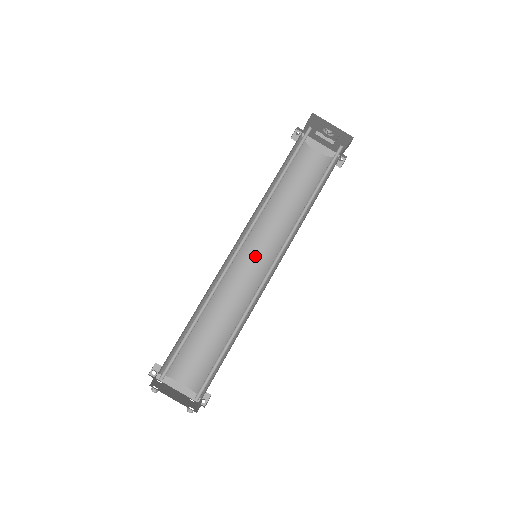
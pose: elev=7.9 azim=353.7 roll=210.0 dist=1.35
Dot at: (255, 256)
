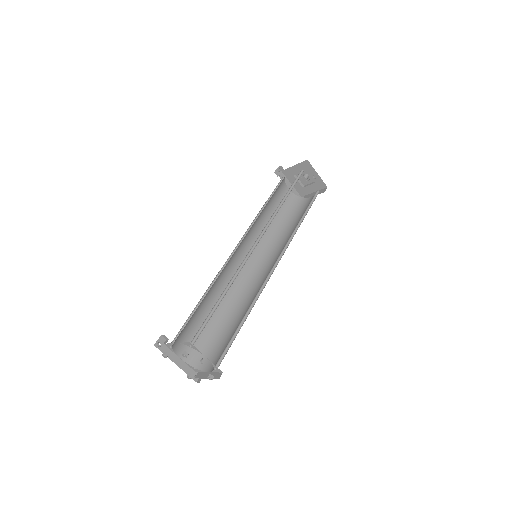
Dot at: occluded
